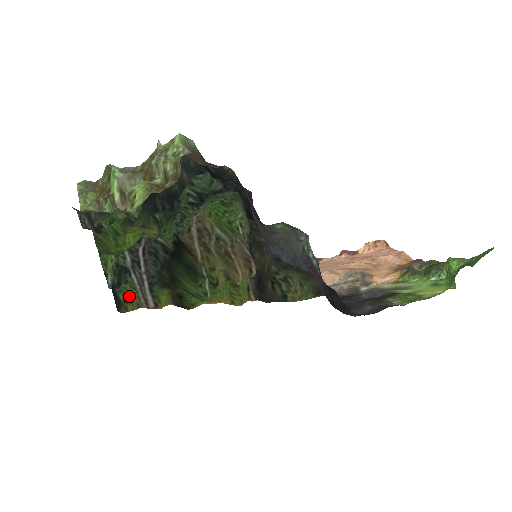
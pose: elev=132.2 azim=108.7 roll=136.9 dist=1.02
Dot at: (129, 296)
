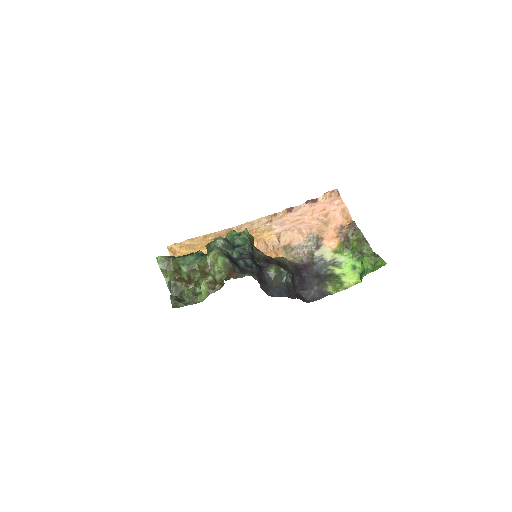
Dot at: occluded
